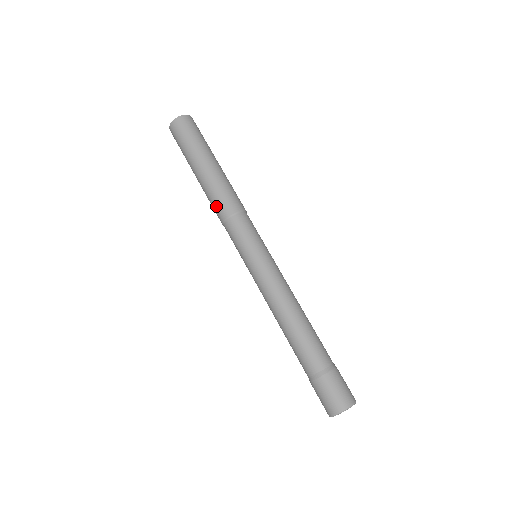
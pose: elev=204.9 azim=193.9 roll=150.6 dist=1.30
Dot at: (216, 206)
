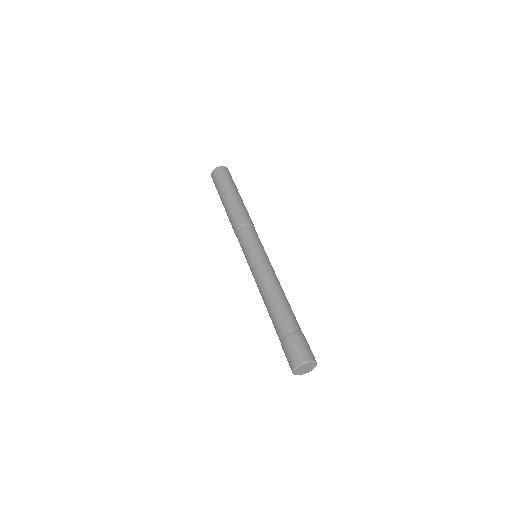
Dot at: (237, 216)
